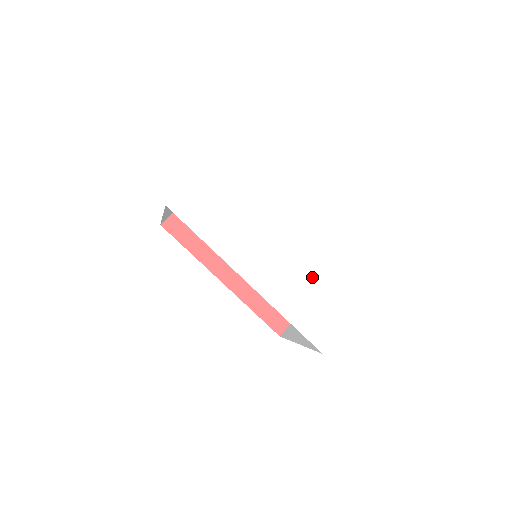
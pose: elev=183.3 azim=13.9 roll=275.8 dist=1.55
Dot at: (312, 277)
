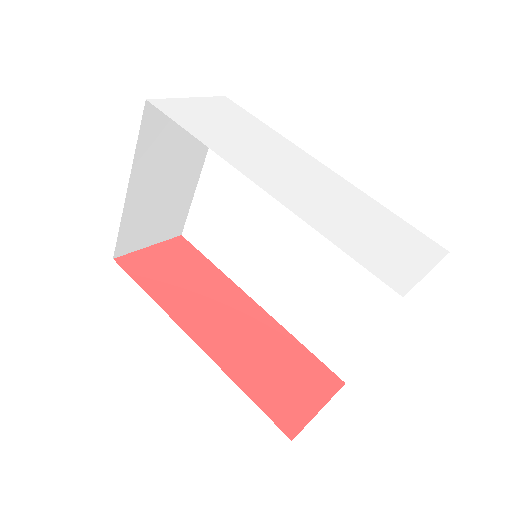
Dot at: (354, 210)
